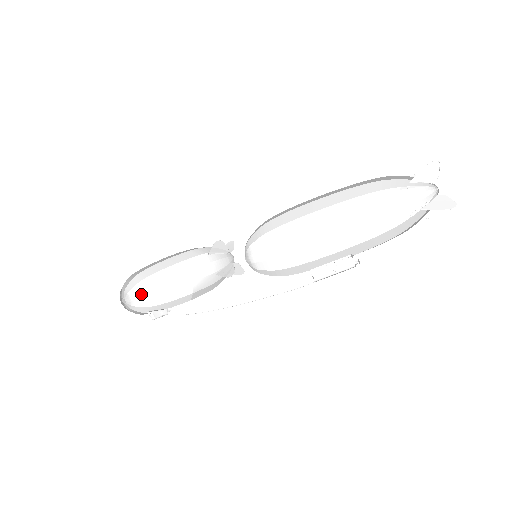
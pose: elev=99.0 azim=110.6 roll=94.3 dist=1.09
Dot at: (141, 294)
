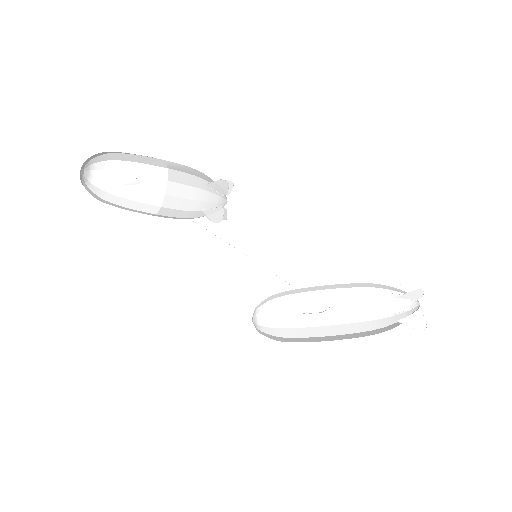
Dot at: (97, 155)
